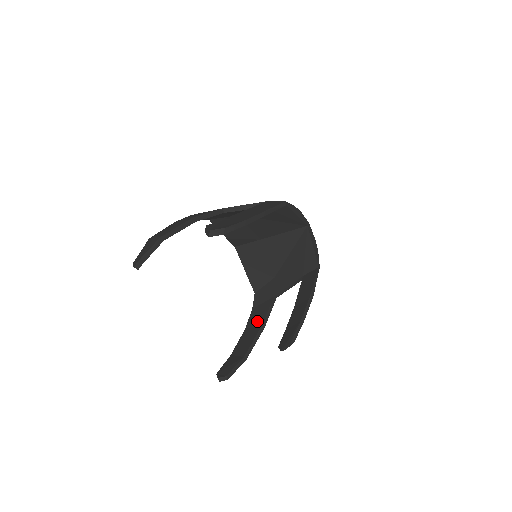
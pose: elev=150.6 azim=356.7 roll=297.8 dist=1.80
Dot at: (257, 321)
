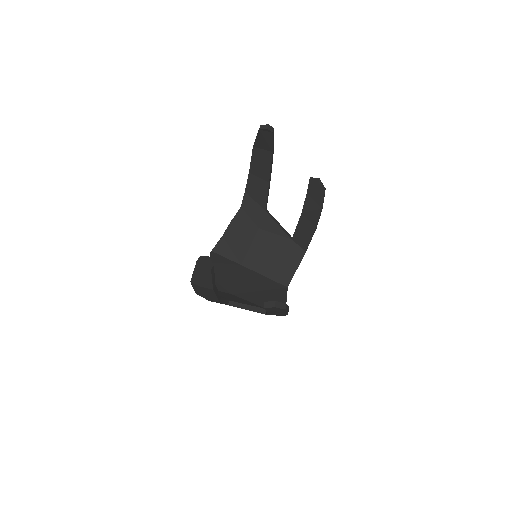
Dot at: occluded
